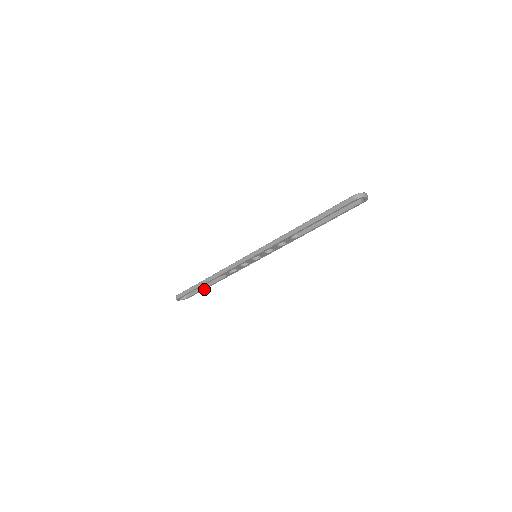
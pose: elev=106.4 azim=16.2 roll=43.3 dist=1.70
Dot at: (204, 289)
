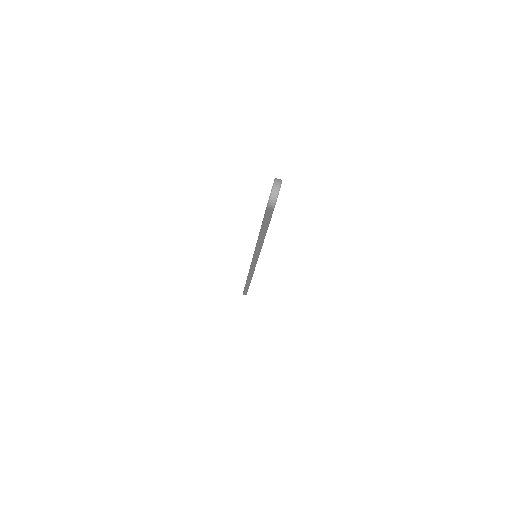
Dot at: occluded
